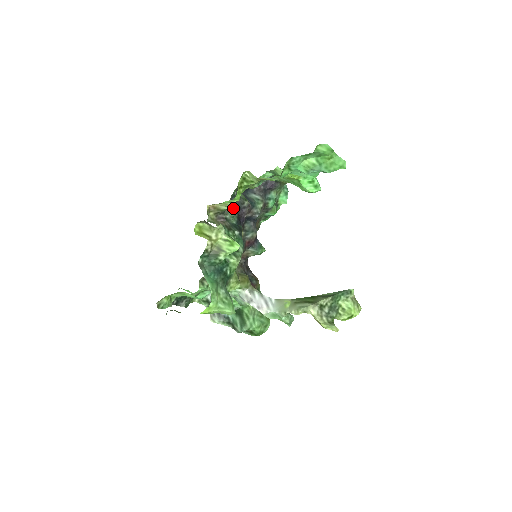
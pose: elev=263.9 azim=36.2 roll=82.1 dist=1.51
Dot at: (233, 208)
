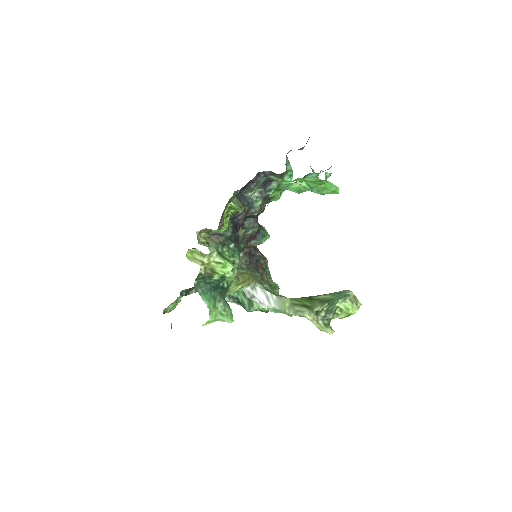
Dot at: occluded
